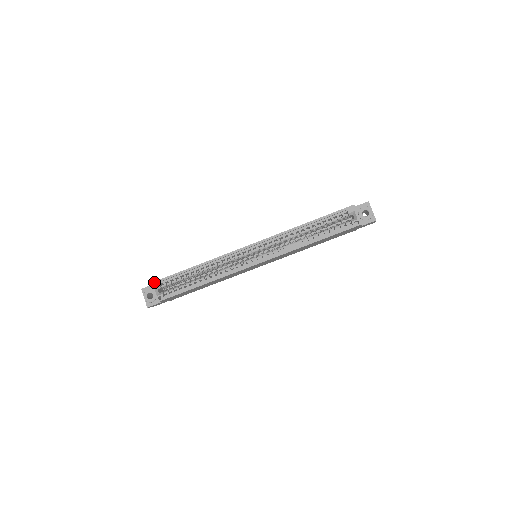
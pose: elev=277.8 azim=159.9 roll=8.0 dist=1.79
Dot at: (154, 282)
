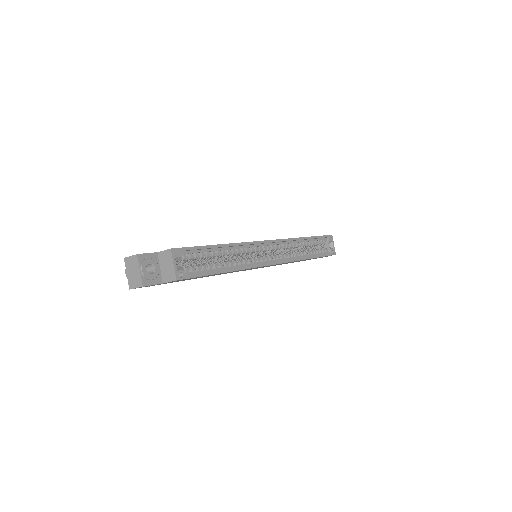
Dot at: (176, 249)
